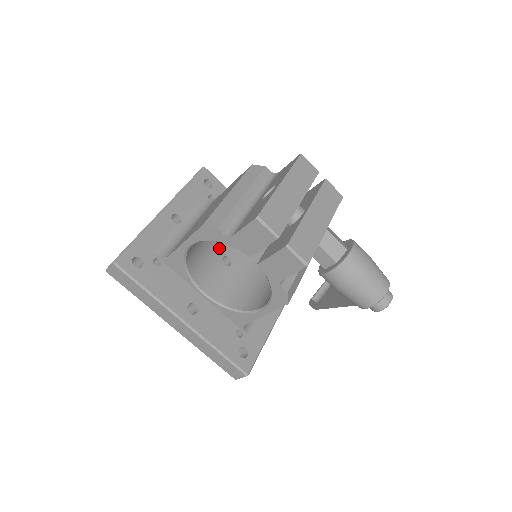
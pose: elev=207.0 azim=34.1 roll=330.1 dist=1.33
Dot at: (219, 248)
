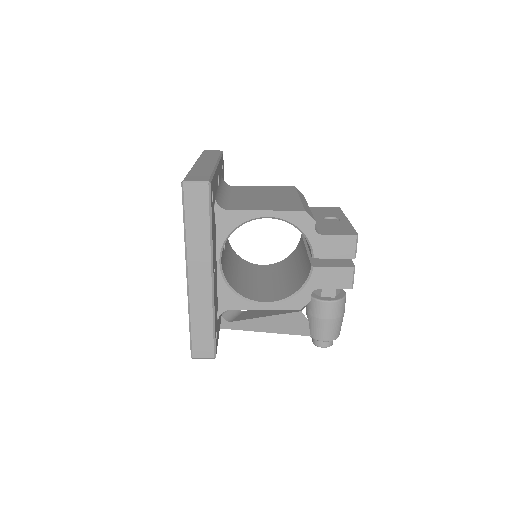
Dot at: occluded
